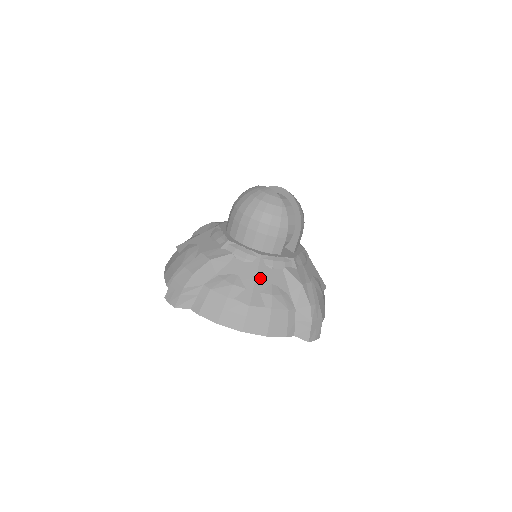
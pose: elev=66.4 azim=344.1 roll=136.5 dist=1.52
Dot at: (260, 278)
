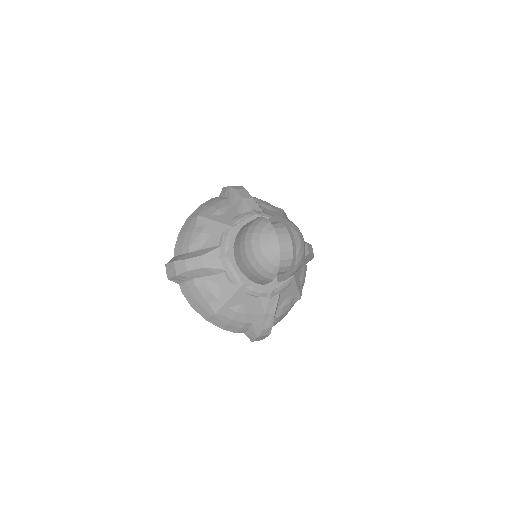
Dot at: (234, 299)
